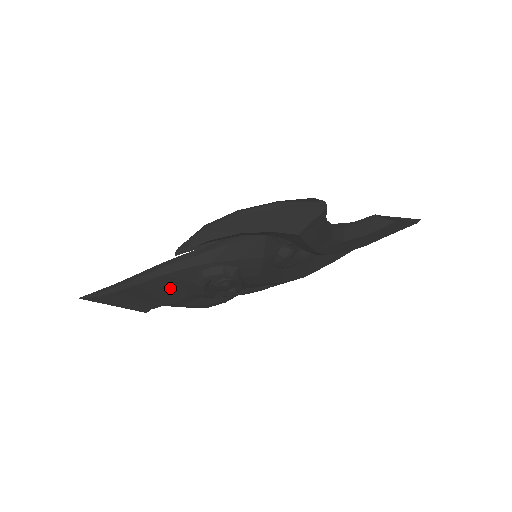
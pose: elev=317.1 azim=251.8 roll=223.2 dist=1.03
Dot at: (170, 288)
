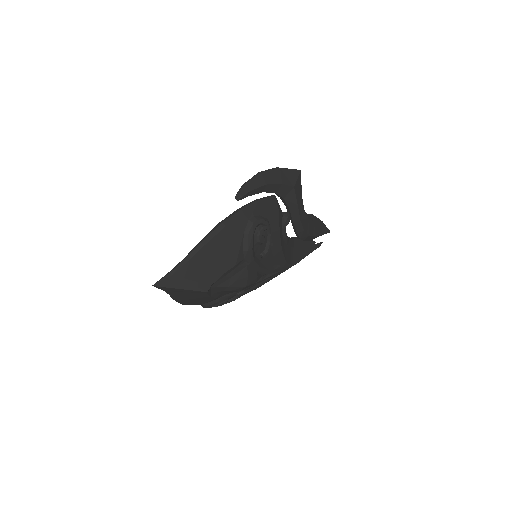
Dot at: (228, 246)
